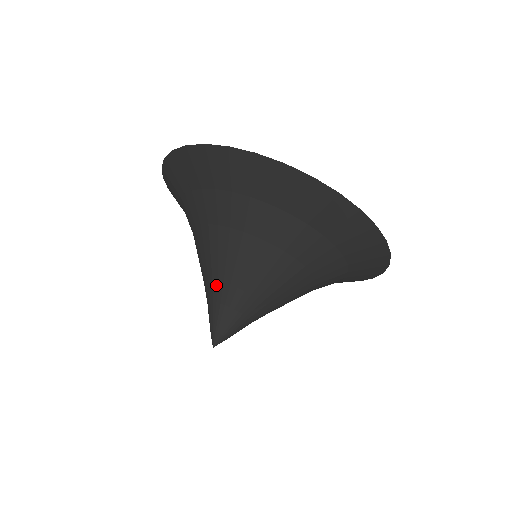
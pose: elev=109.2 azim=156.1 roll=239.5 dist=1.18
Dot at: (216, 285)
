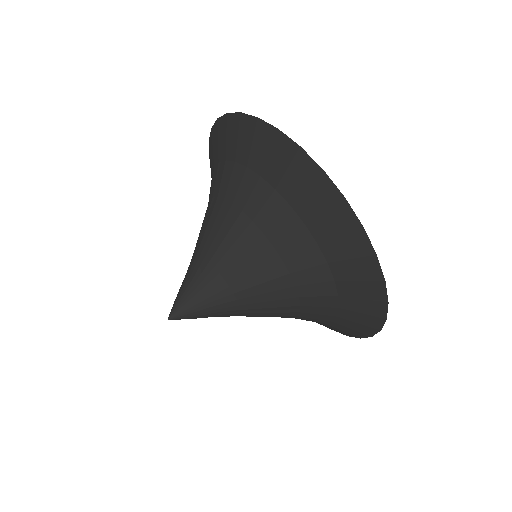
Dot at: occluded
